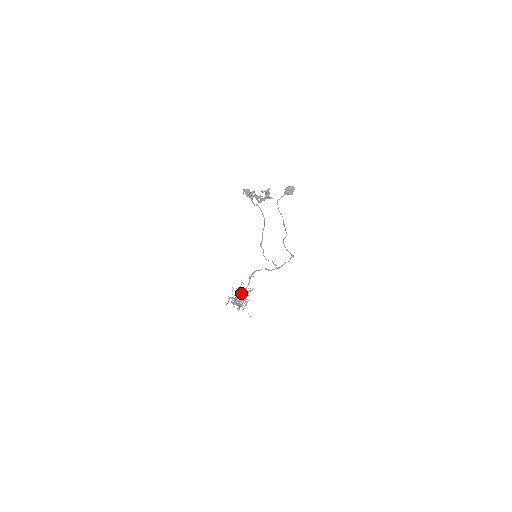
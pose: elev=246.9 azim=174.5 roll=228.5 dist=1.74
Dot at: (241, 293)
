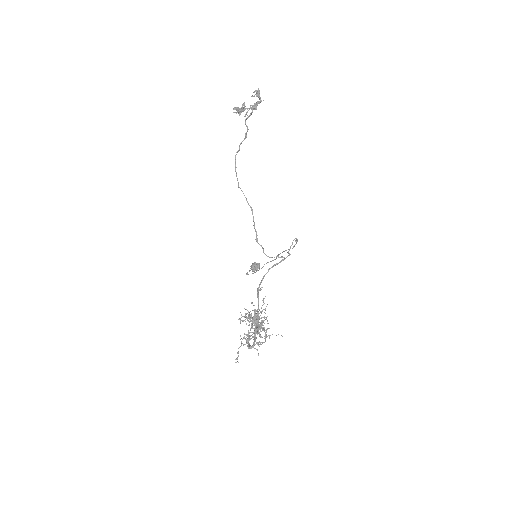
Dot at: (254, 313)
